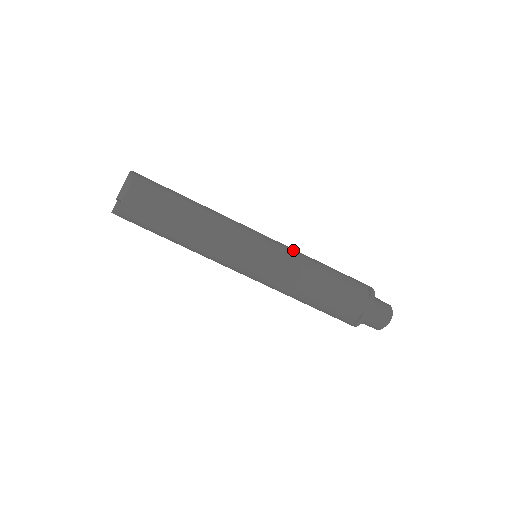
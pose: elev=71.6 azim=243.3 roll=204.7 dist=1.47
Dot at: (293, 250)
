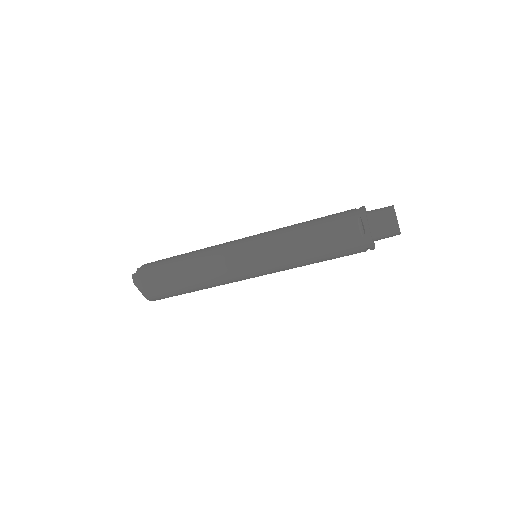
Dot at: (275, 243)
